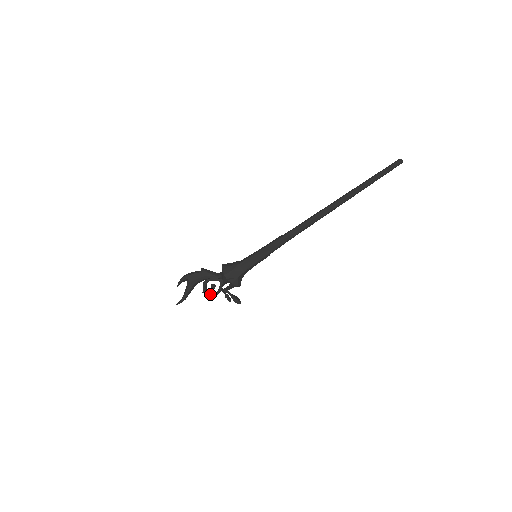
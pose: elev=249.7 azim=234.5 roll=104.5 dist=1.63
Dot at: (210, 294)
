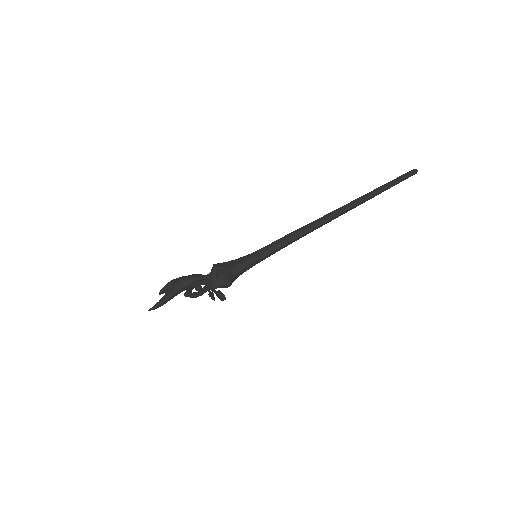
Dot at: (192, 293)
